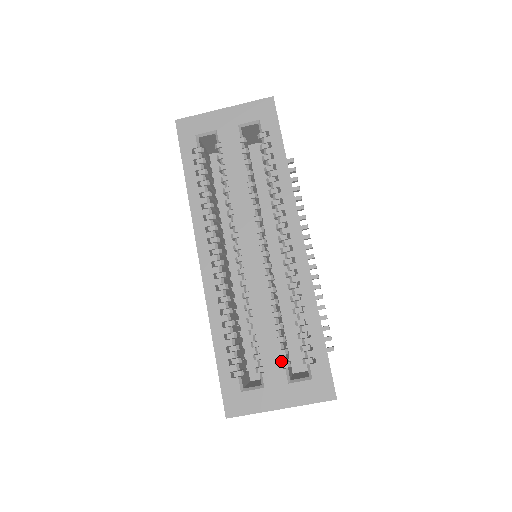
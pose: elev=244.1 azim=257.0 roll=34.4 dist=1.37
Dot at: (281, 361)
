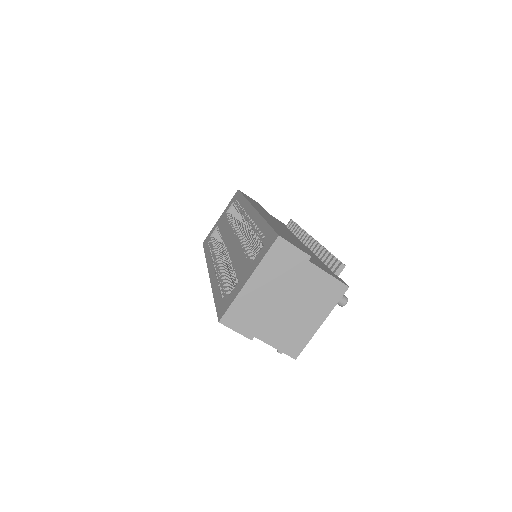
Dot at: (247, 259)
